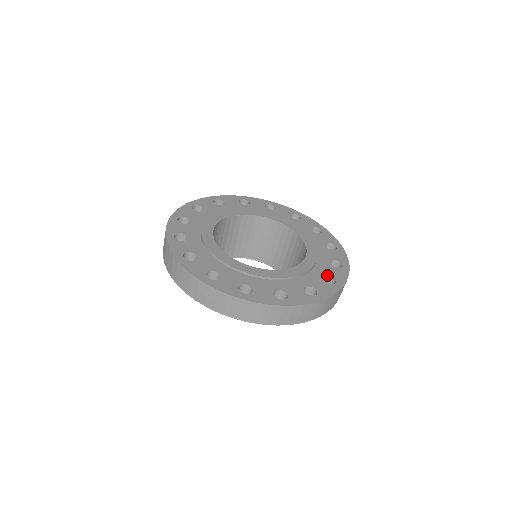
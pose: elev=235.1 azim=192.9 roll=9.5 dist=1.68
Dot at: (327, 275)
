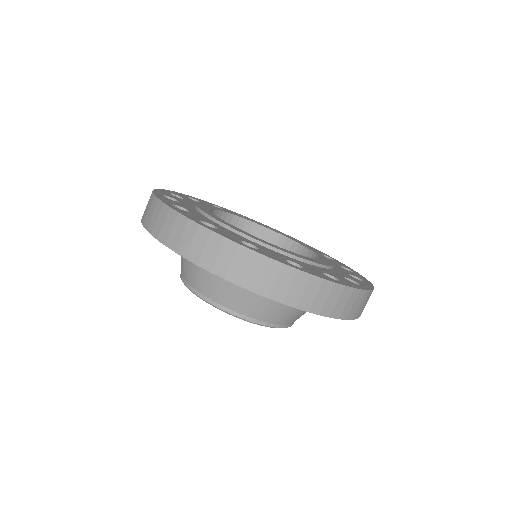
Dot at: (350, 274)
